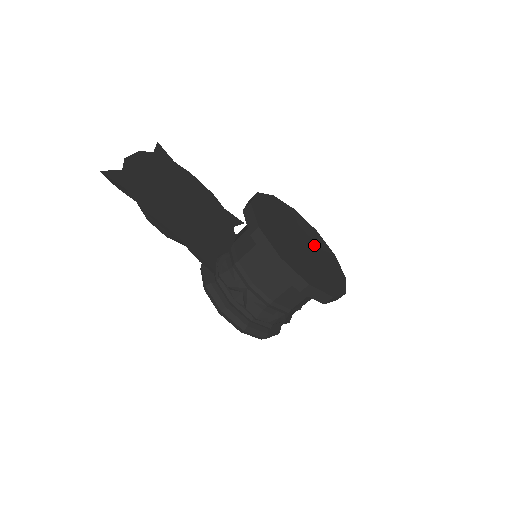
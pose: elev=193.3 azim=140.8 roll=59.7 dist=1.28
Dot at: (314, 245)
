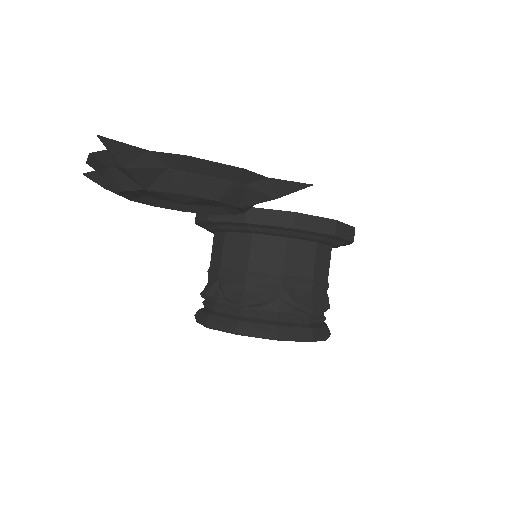
Dot at: occluded
